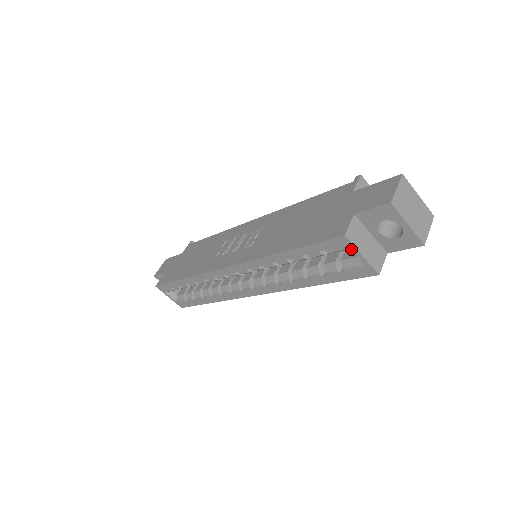
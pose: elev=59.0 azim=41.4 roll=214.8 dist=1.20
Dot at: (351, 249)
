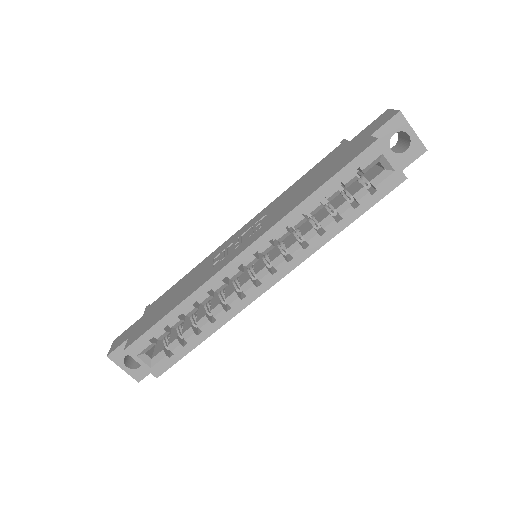
Dot at: (383, 154)
